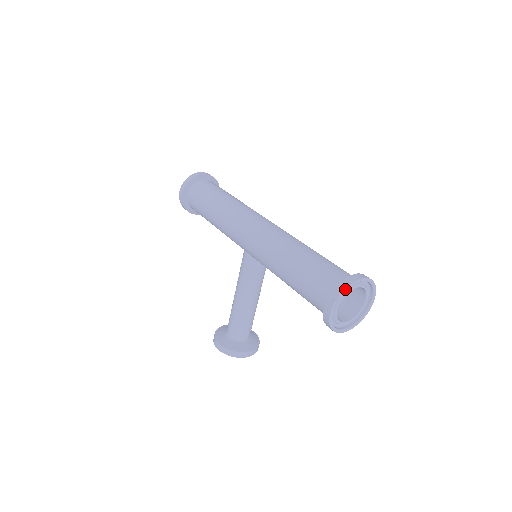
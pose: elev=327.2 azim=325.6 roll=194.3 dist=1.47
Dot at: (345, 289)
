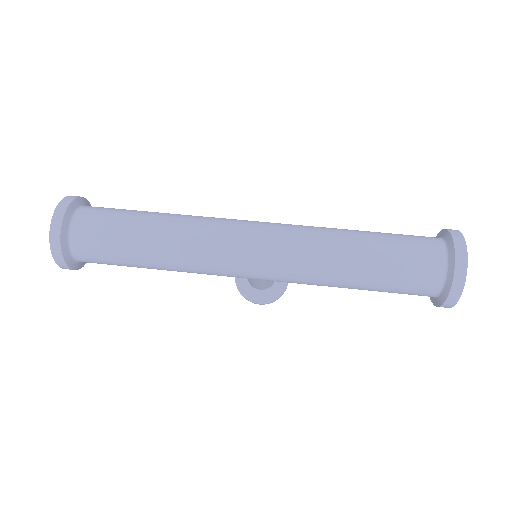
Dot at: occluded
